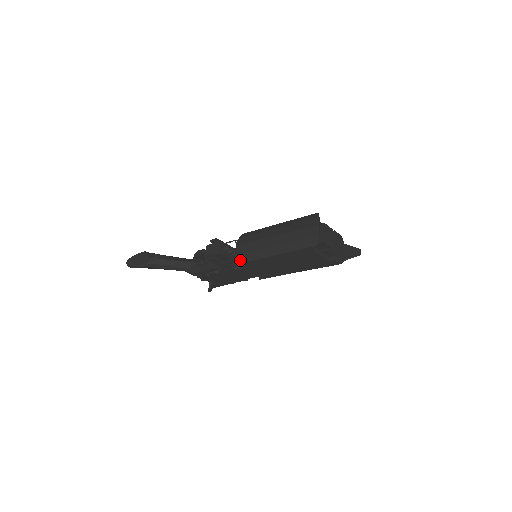
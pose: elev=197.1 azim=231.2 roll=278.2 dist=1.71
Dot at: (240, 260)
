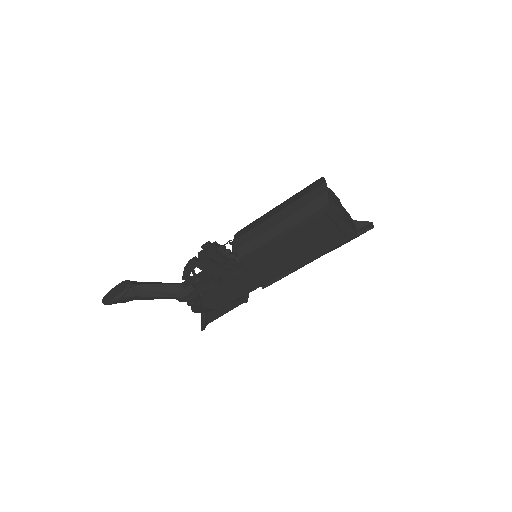
Dot at: (240, 254)
